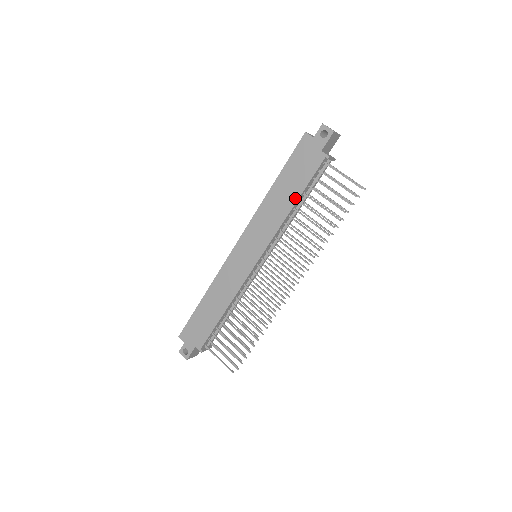
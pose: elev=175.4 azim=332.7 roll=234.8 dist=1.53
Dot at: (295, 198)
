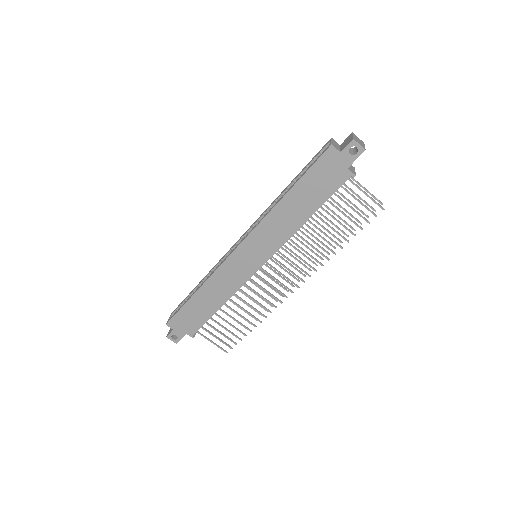
Dot at: (311, 212)
